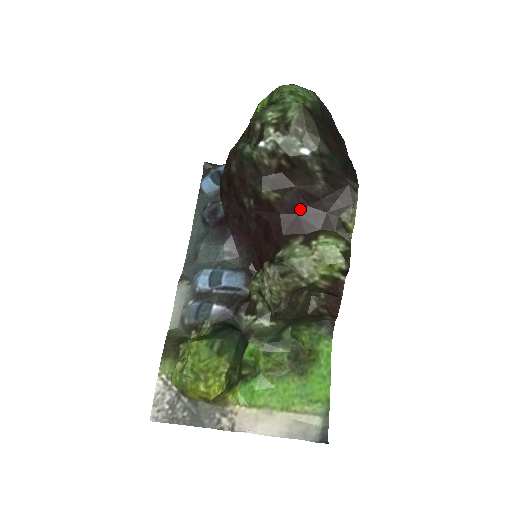
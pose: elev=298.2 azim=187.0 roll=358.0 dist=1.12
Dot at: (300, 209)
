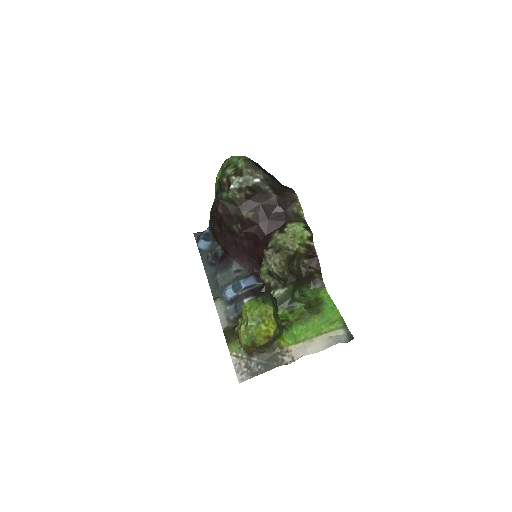
Dot at: (269, 216)
